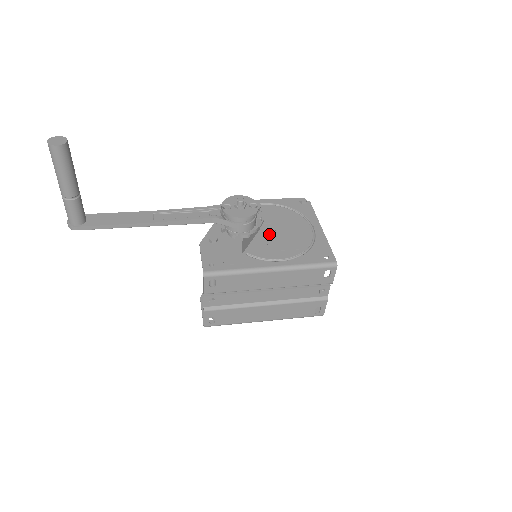
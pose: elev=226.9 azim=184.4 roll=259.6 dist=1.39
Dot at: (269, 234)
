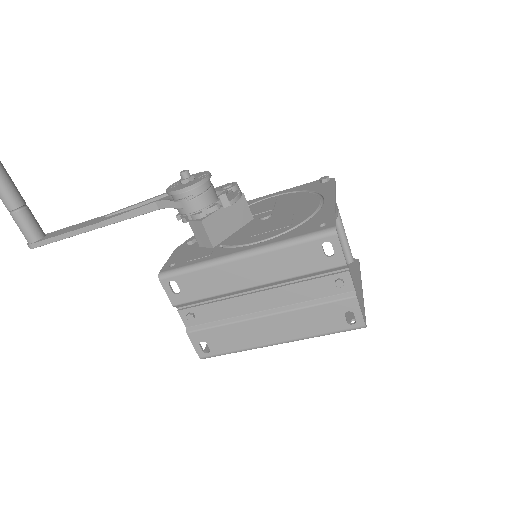
Dot at: (260, 221)
